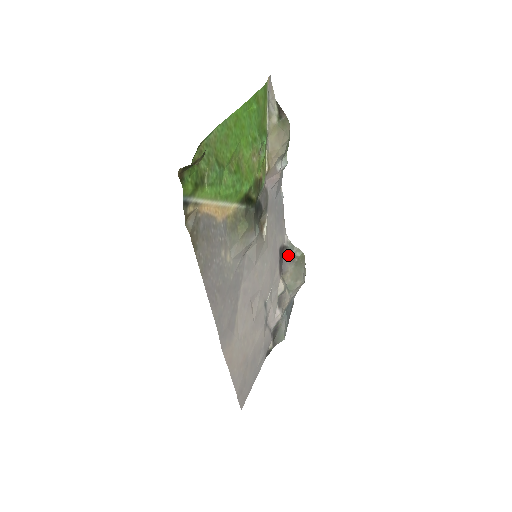
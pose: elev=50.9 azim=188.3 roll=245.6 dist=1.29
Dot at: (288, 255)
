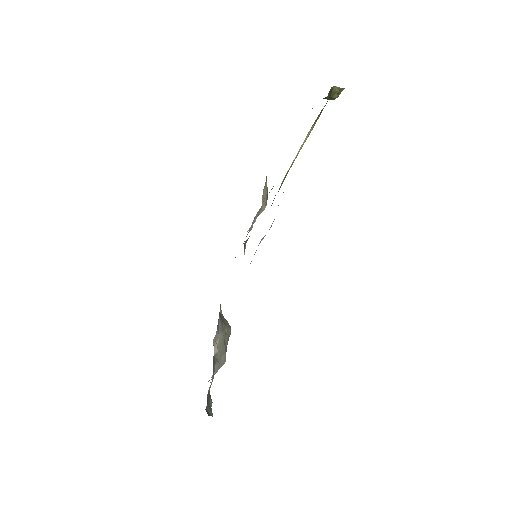
Dot at: (221, 321)
